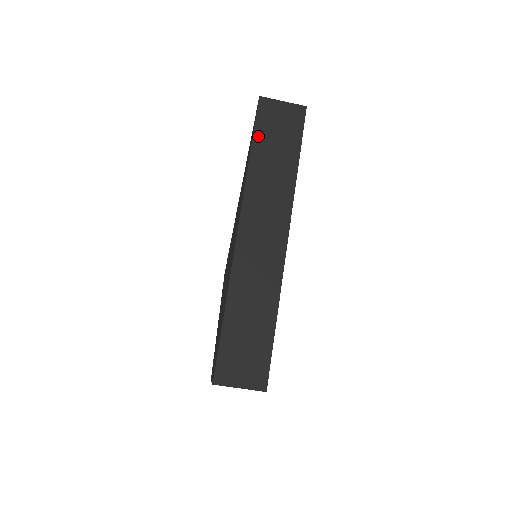
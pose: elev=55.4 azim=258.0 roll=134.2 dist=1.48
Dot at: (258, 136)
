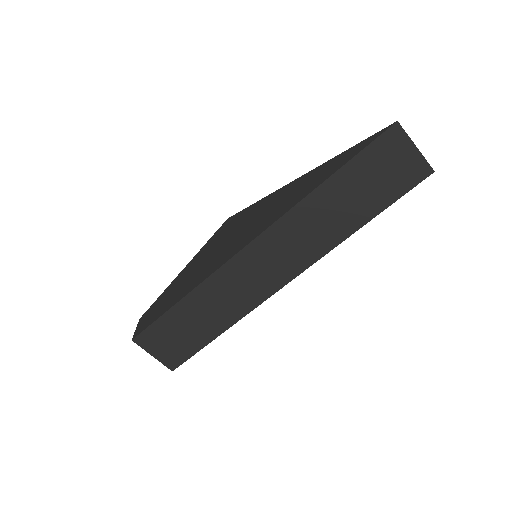
Dot at: (353, 166)
